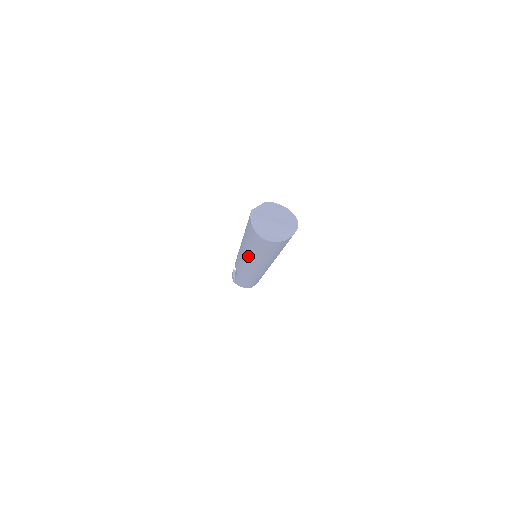
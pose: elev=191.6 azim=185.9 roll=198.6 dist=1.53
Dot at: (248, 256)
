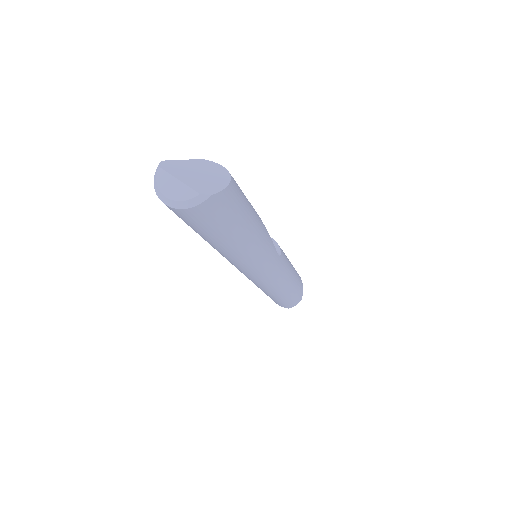
Dot at: occluded
